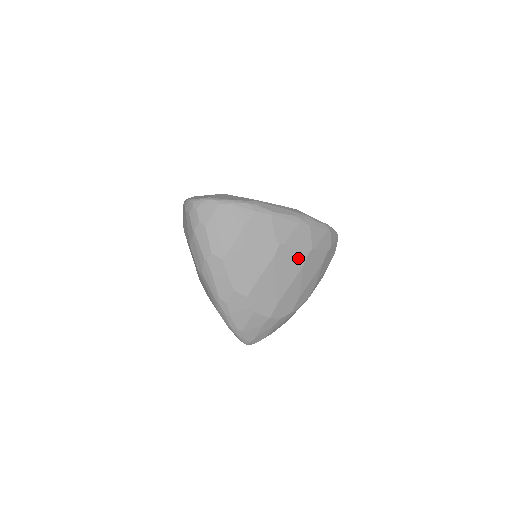
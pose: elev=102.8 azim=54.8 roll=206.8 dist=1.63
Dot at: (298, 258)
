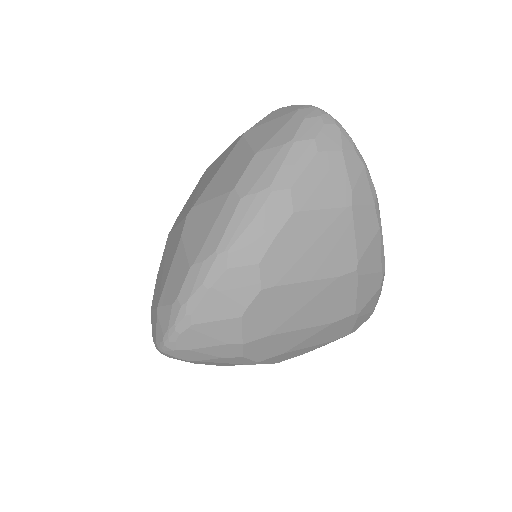
Dot at: (343, 308)
